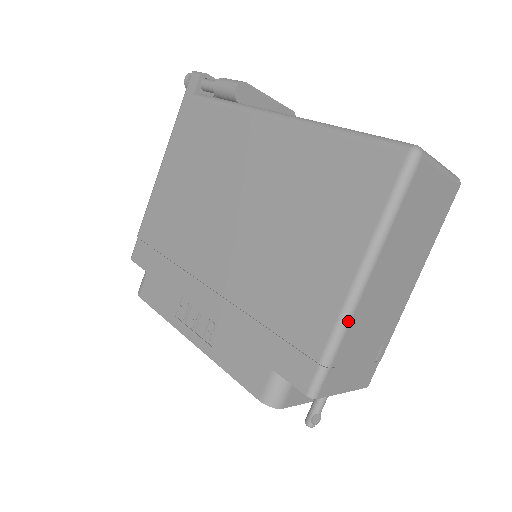
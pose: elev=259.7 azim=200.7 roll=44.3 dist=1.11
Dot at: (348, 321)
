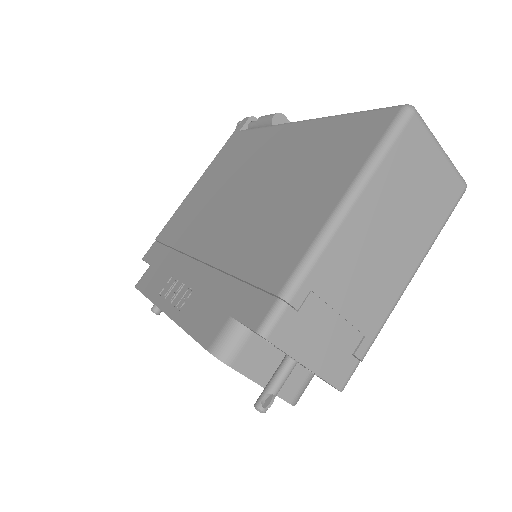
Dot at: (318, 254)
